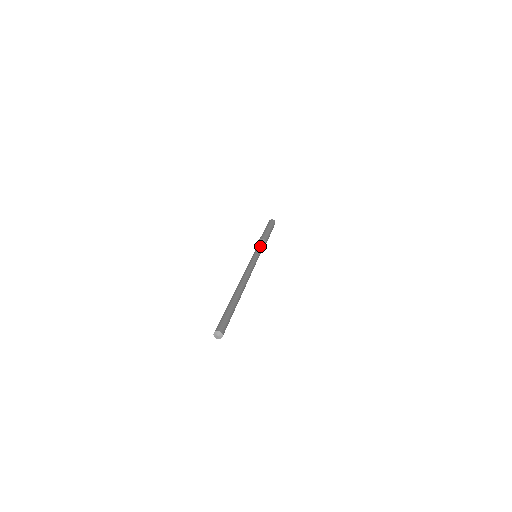
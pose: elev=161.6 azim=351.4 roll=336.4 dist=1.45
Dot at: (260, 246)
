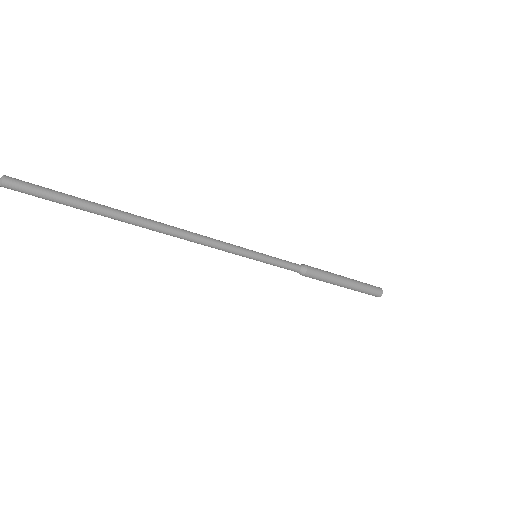
Dot at: occluded
